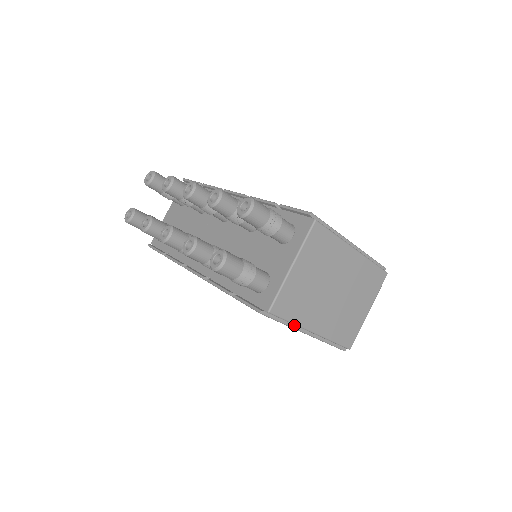
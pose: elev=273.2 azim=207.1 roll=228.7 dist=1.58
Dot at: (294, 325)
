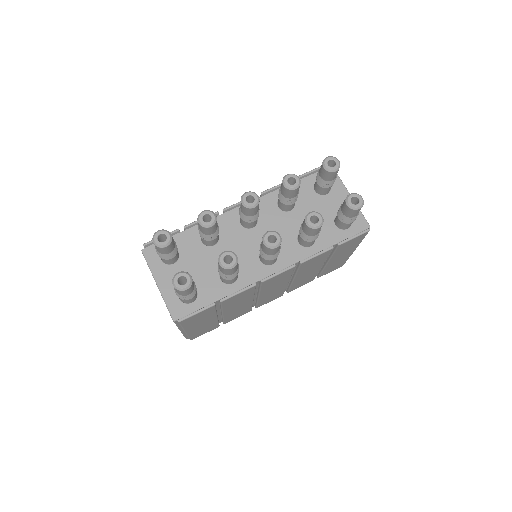
Dot at: occluded
